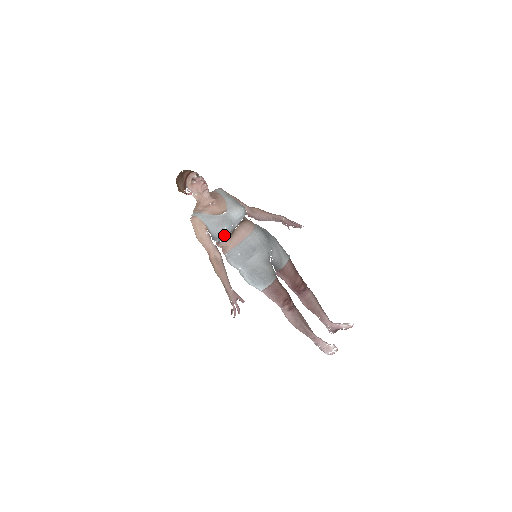
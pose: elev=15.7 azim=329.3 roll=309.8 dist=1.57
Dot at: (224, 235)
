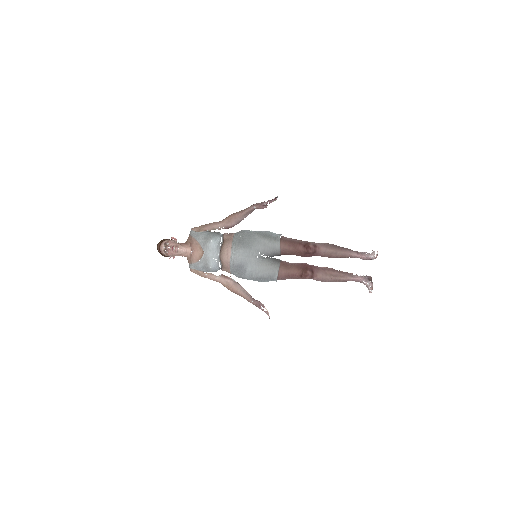
Dot at: (216, 270)
